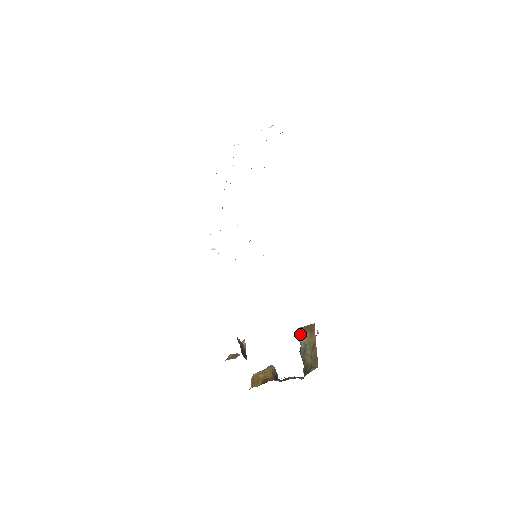
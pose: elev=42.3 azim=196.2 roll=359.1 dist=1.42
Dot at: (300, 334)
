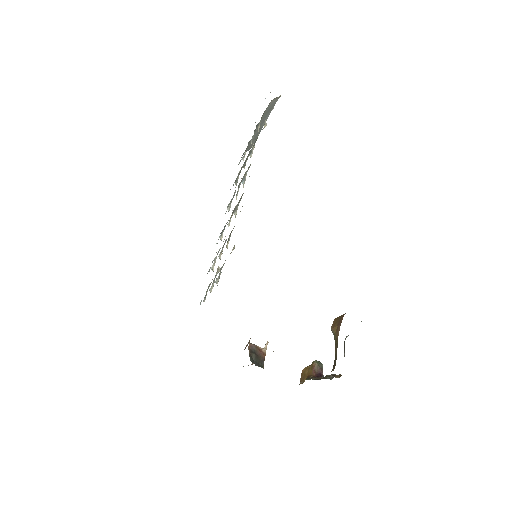
Dot at: (332, 327)
